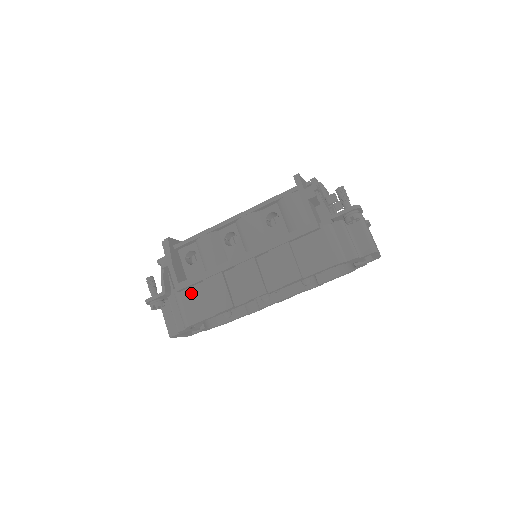
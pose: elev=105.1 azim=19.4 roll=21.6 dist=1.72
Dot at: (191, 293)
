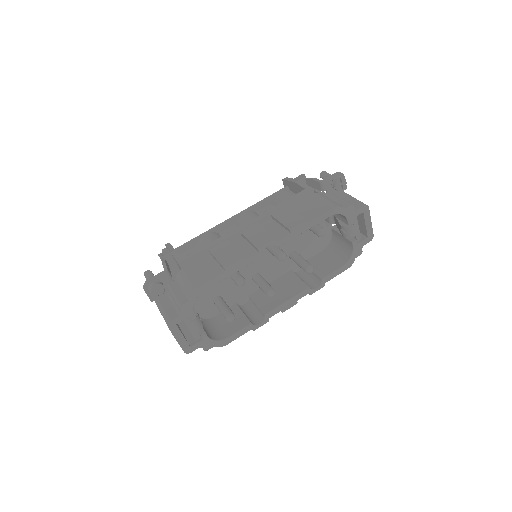
Dot at: (195, 266)
